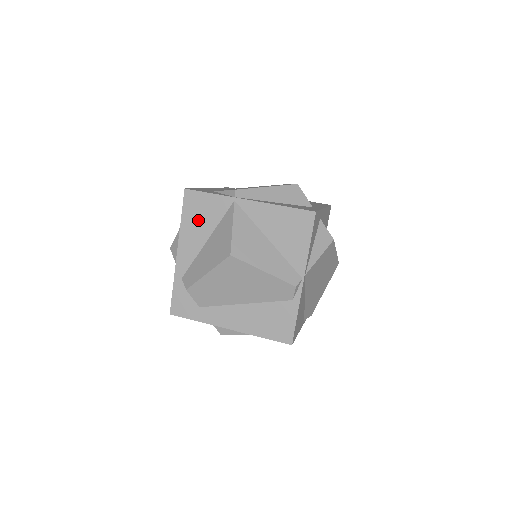
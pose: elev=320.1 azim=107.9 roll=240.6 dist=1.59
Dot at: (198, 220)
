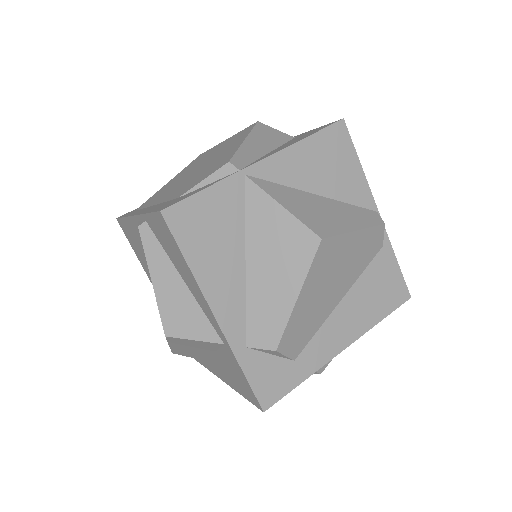
Dot at: (213, 243)
